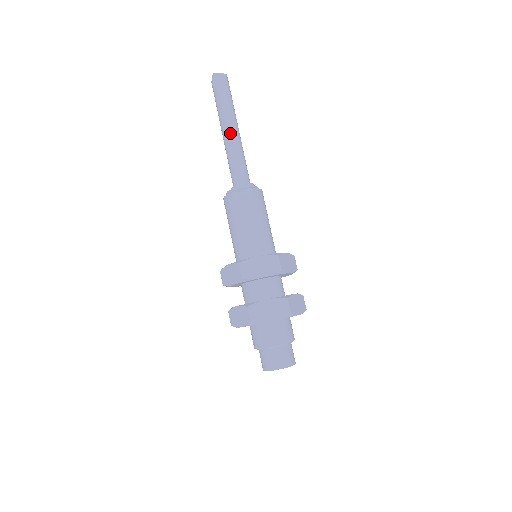
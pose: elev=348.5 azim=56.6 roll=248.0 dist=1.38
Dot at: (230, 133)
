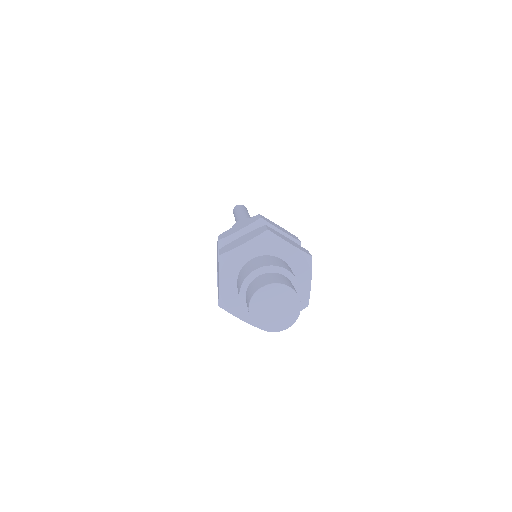
Dot at: (240, 216)
